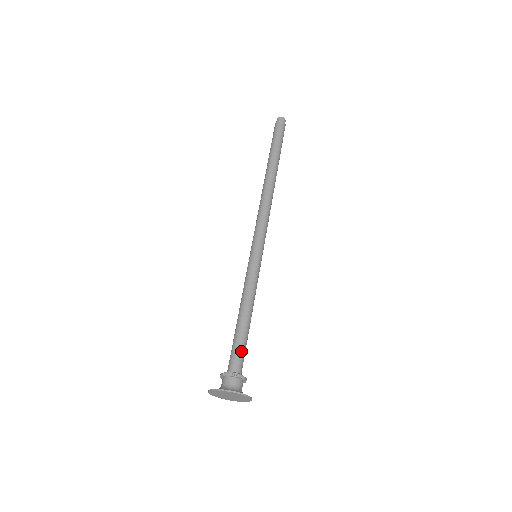
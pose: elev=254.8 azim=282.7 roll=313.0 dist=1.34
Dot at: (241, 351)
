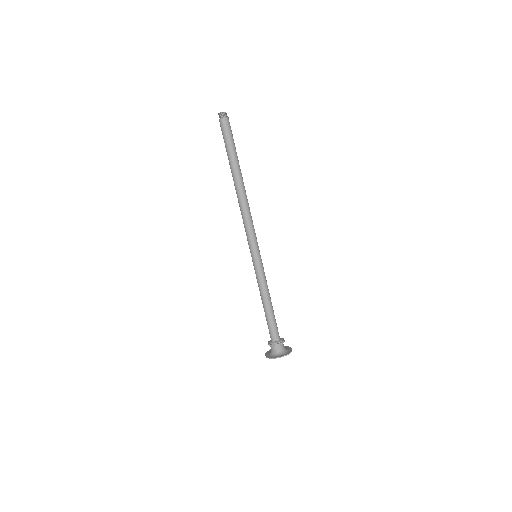
Dot at: (272, 328)
